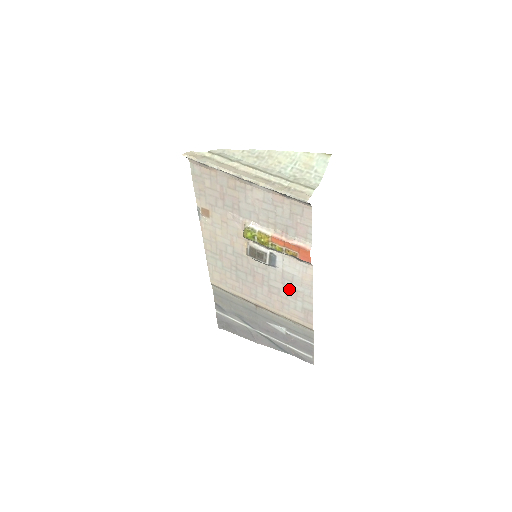
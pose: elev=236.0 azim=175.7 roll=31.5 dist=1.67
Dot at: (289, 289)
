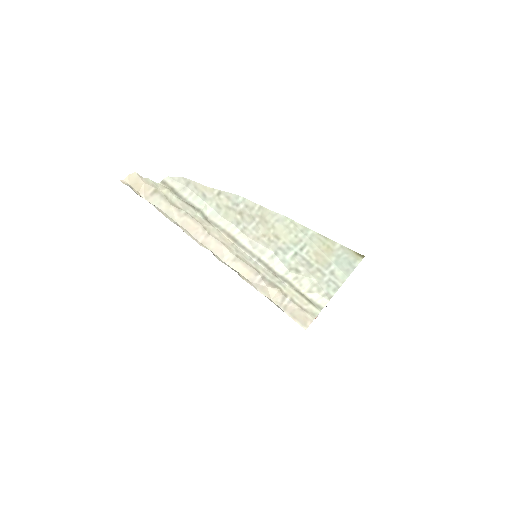
Dot at: occluded
